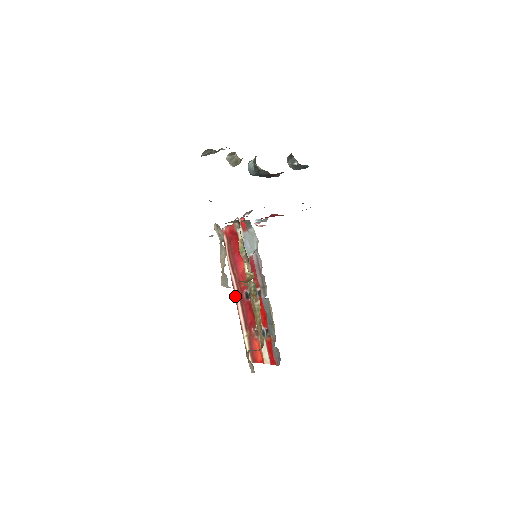
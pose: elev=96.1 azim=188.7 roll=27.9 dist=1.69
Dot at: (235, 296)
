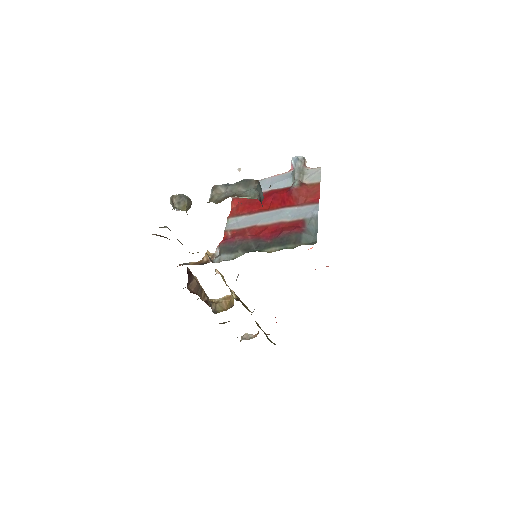
Dot at: occluded
